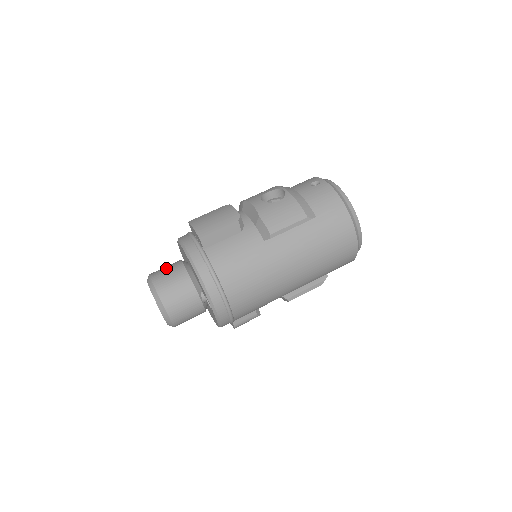
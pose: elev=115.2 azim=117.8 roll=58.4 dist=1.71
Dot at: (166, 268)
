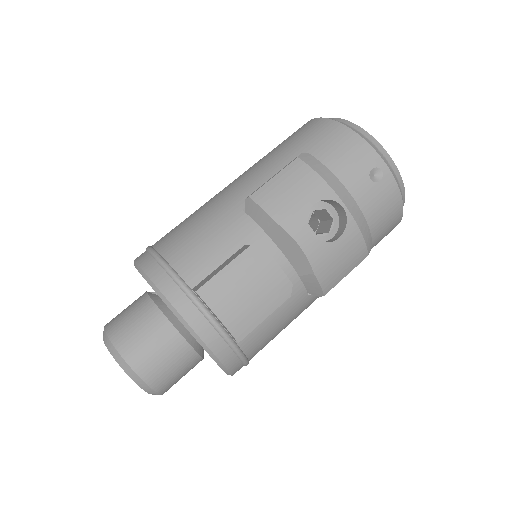
Dot at: (152, 345)
